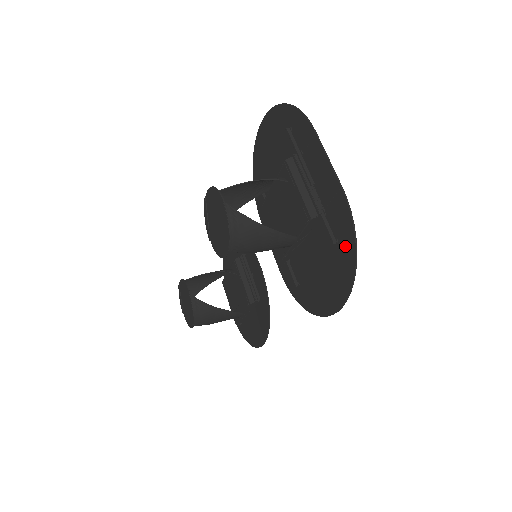
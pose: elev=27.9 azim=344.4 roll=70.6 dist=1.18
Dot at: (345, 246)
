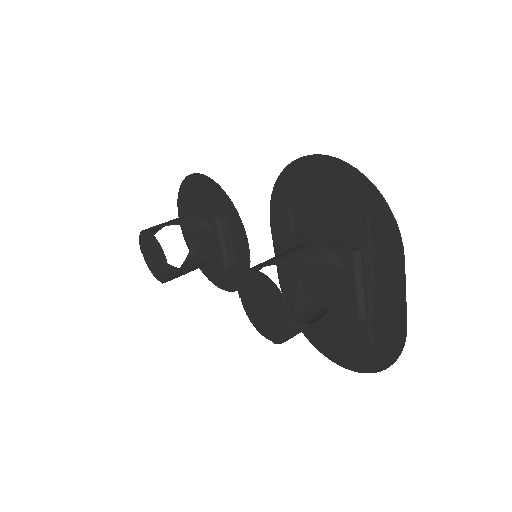
Dot at: (380, 352)
